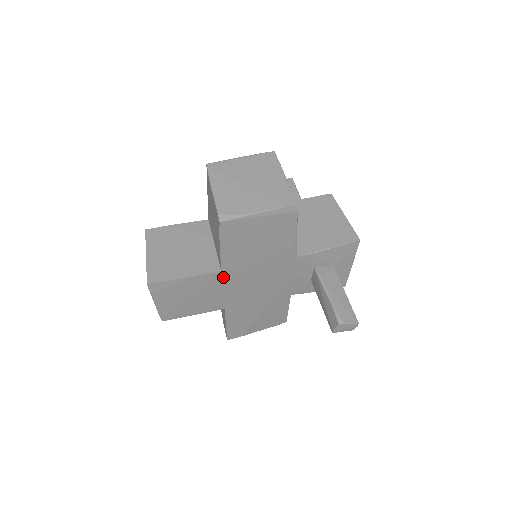
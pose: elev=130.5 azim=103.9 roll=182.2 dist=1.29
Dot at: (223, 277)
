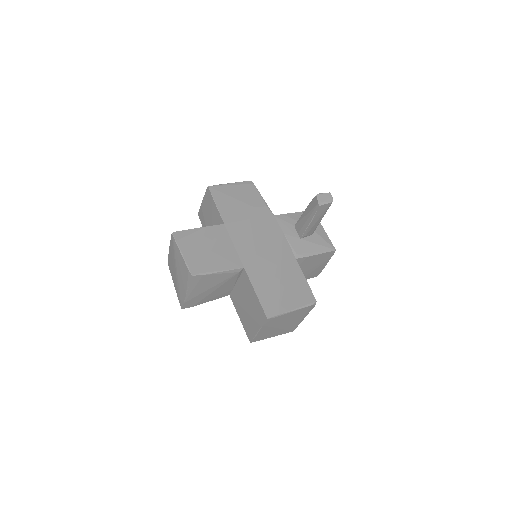
Dot at: (228, 231)
